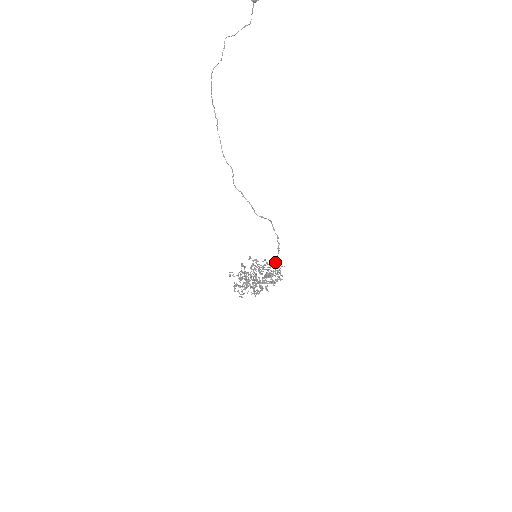
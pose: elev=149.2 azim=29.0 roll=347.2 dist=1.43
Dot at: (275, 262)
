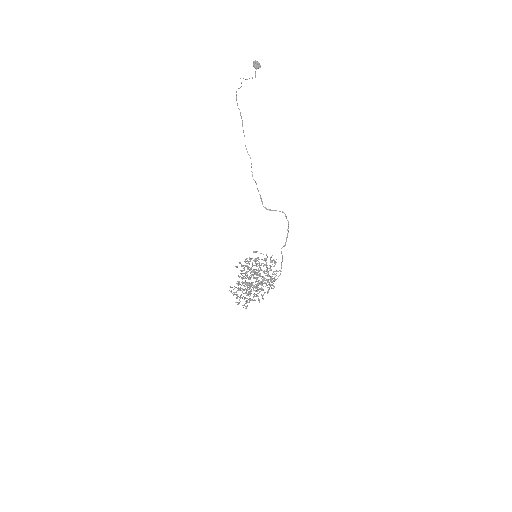
Dot at: occluded
